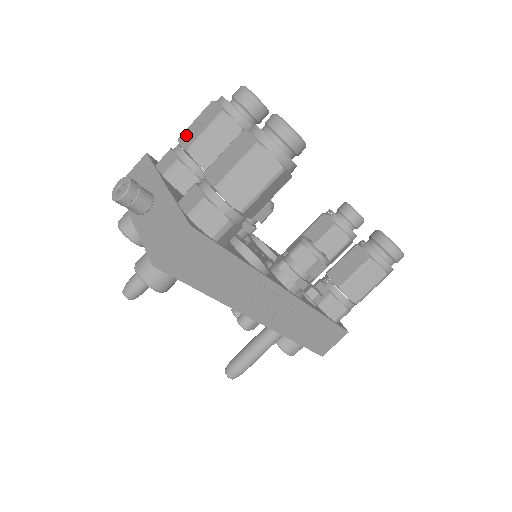
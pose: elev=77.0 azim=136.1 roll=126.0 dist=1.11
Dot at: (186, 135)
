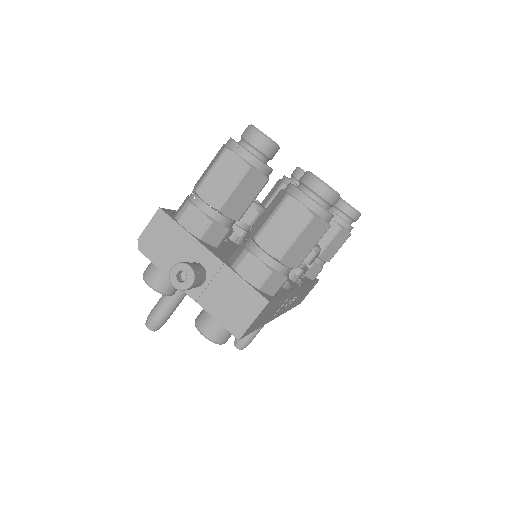
Dot at: (207, 189)
